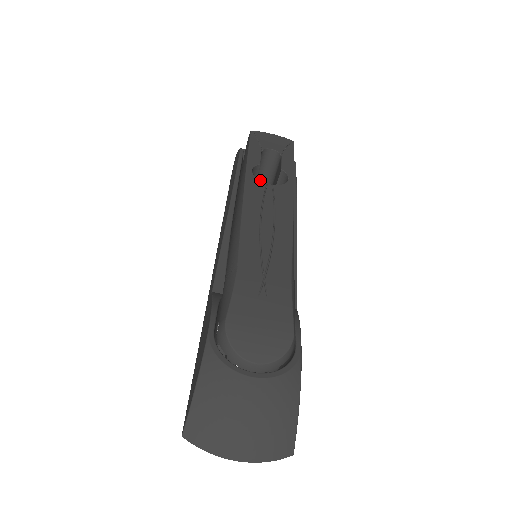
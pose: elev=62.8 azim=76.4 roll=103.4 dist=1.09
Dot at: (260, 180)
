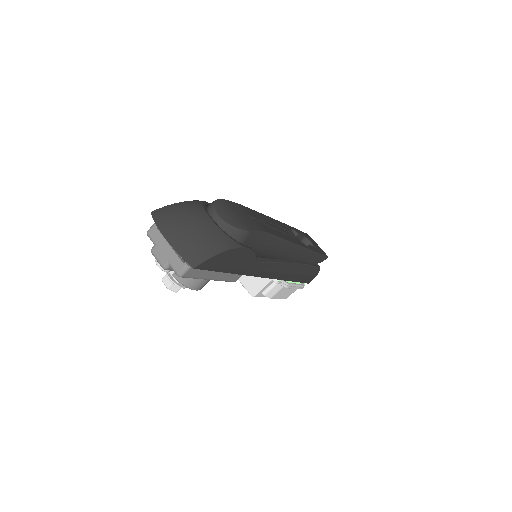
Dot at: occluded
